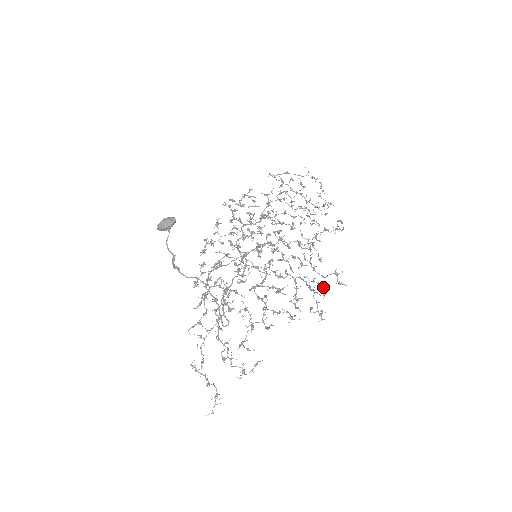
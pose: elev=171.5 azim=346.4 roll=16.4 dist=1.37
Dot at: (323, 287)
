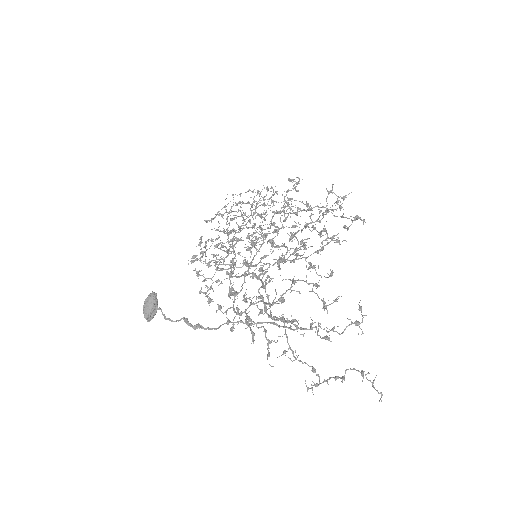
Dot at: (333, 210)
